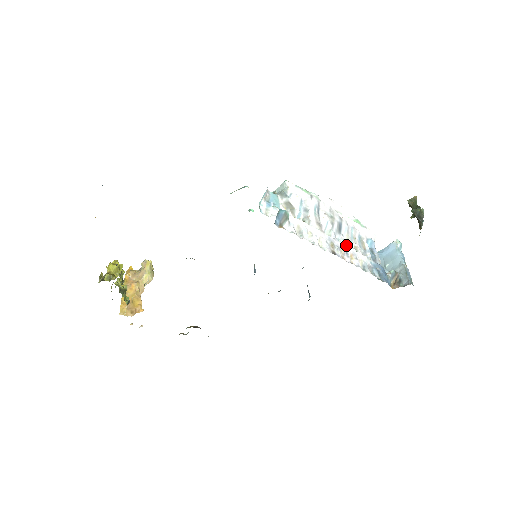
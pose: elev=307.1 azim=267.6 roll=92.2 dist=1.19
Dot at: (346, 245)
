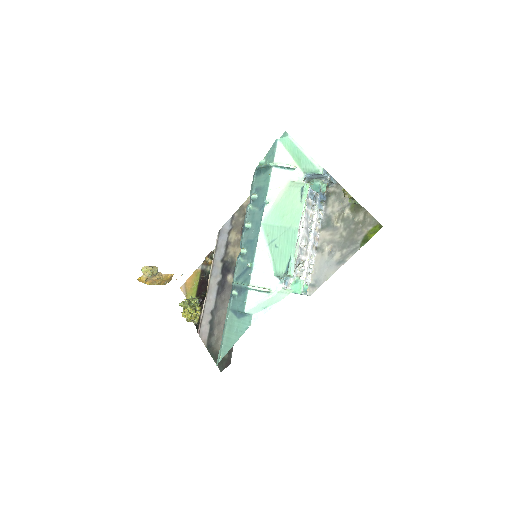
Dot at: (312, 230)
